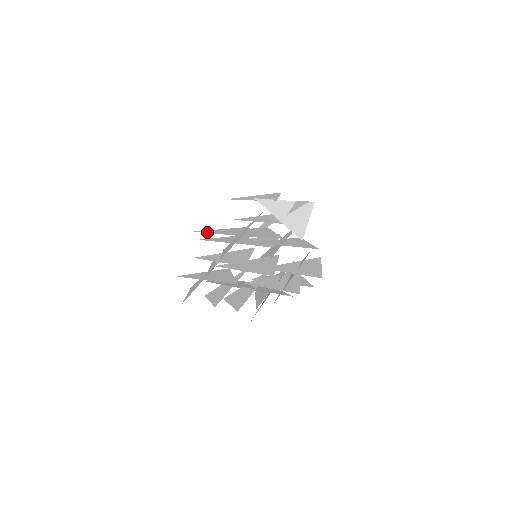
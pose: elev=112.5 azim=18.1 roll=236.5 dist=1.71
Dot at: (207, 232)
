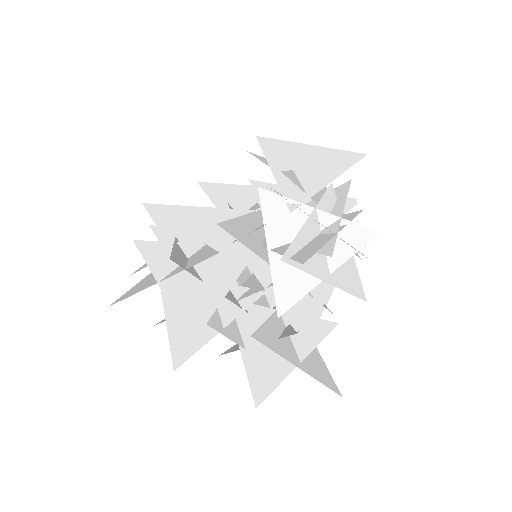
Dot at: (156, 217)
